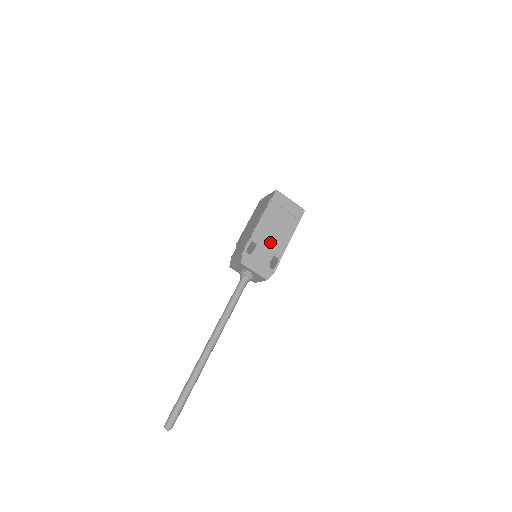
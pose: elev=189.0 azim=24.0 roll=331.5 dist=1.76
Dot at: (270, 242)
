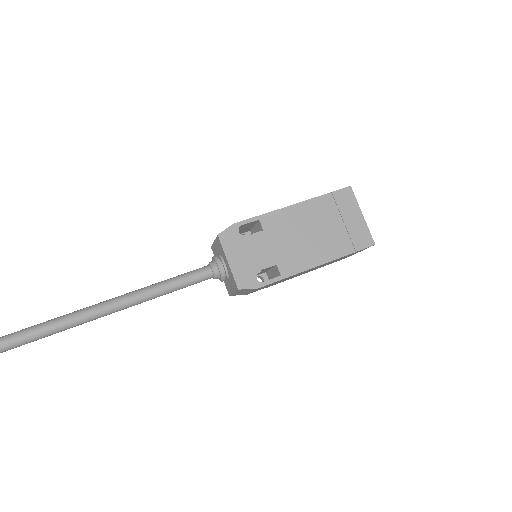
Dot at: (286, 243)
